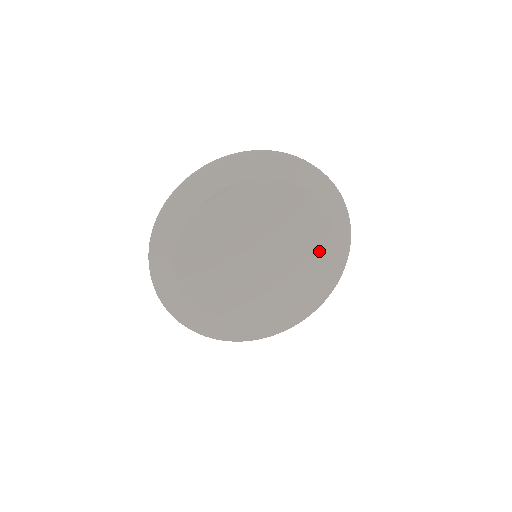
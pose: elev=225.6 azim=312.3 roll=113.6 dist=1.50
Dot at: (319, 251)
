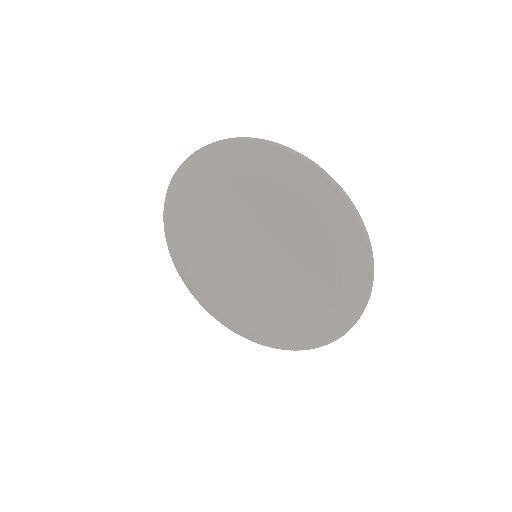
Dot at: (281, 321)
